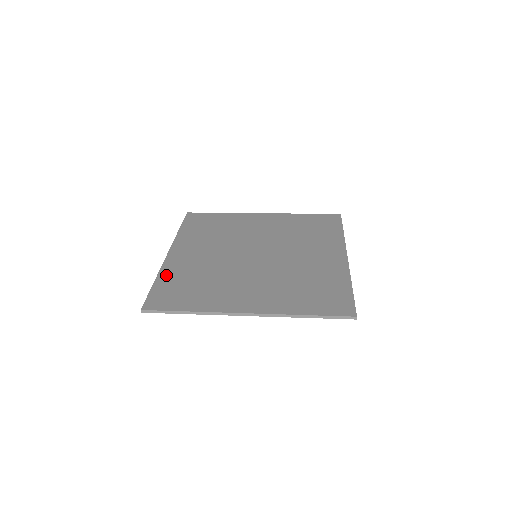
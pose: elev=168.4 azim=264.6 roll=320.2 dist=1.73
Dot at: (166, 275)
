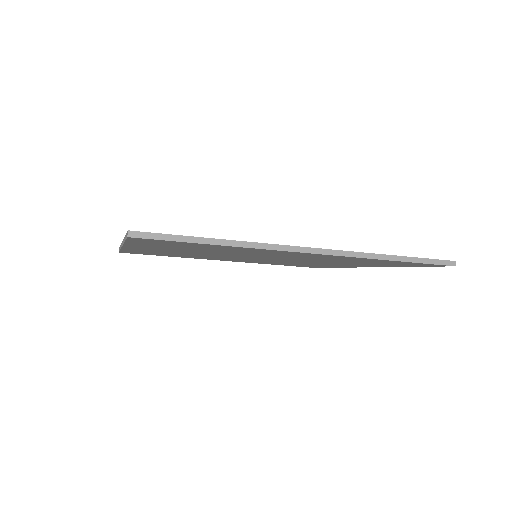
Dot at: occluded
